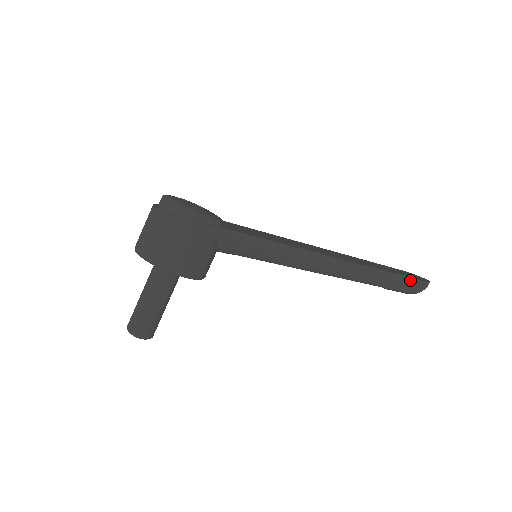
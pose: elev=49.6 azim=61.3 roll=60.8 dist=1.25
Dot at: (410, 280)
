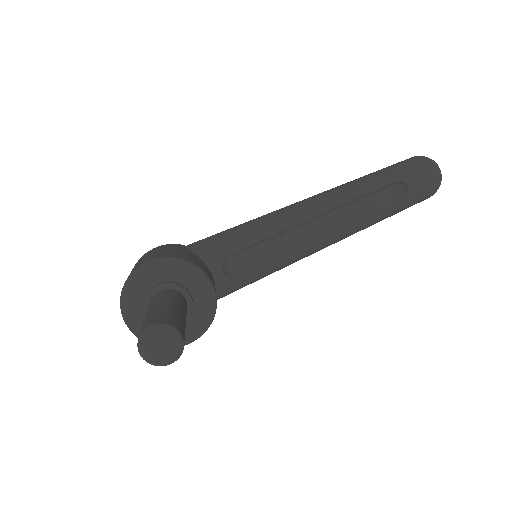
Dot at: (401, 163)
